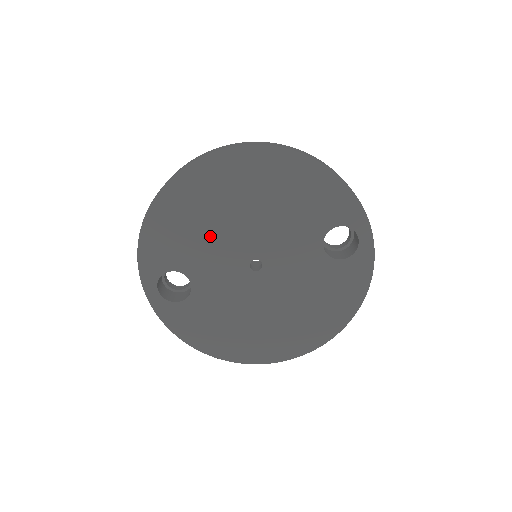
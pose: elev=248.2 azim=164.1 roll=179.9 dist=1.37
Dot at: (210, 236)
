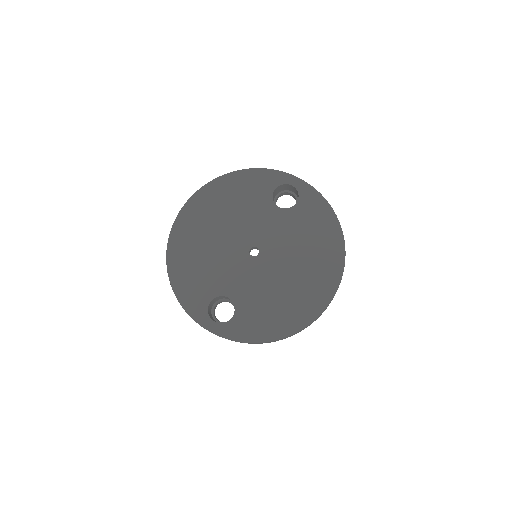
Dot at: (214, 260)
